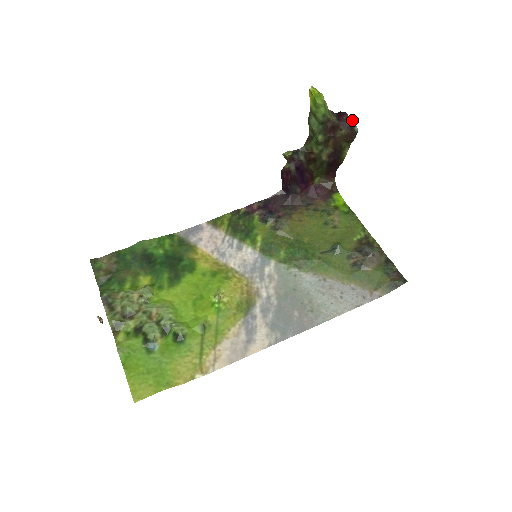
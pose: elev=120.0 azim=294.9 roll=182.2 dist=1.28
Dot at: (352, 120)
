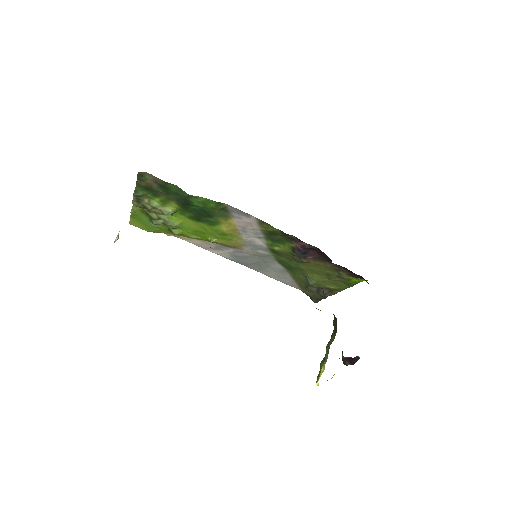
Dot at: (347, 365)
